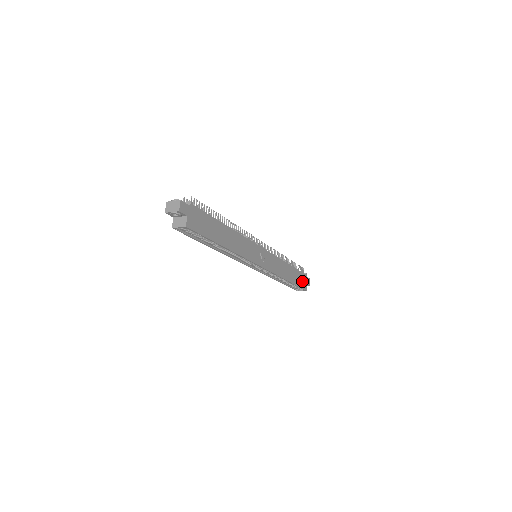
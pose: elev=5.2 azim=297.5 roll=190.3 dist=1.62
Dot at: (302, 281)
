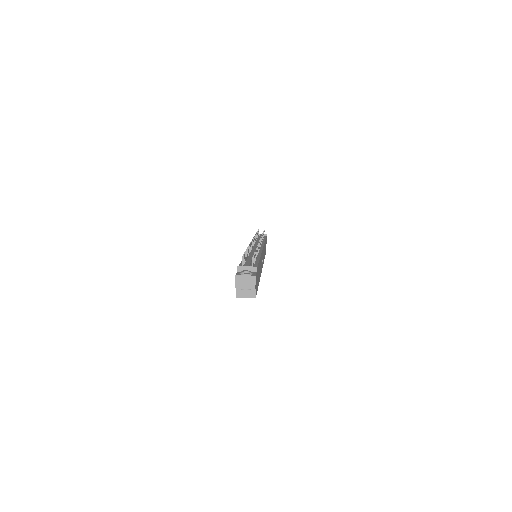
Dot at: occluded
